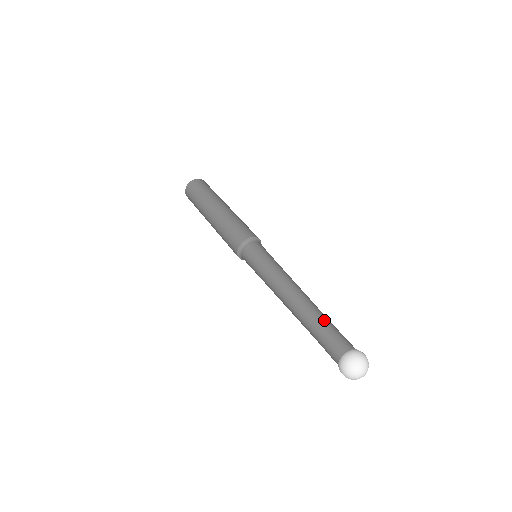
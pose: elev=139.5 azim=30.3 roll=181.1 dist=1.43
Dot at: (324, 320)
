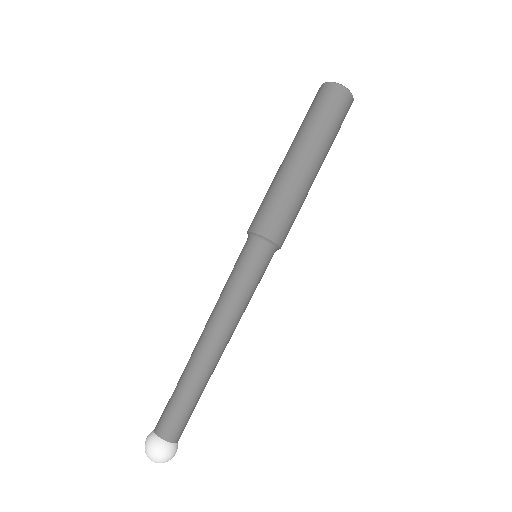
Dot at: (196, 396)
